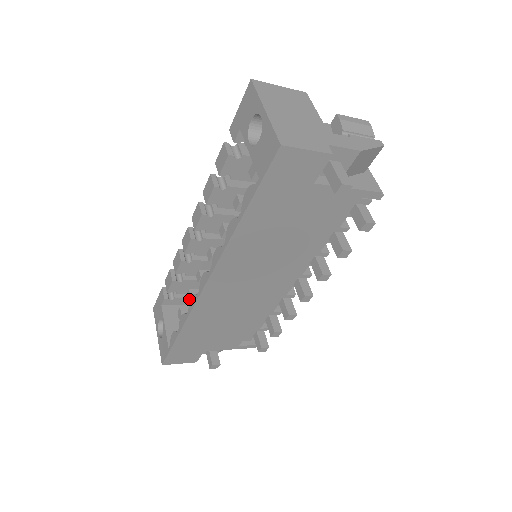
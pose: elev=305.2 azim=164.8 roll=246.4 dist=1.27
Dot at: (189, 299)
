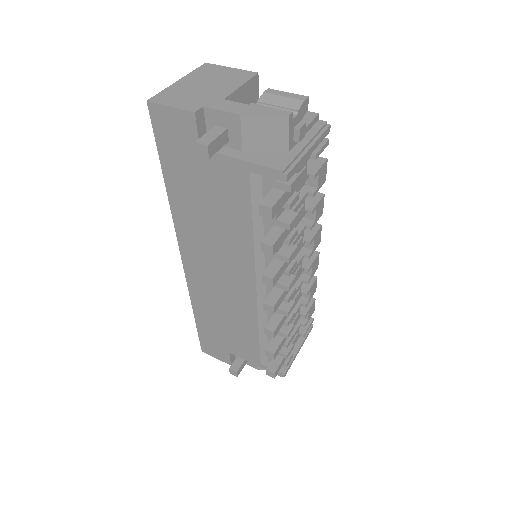
Dot at: occluded
